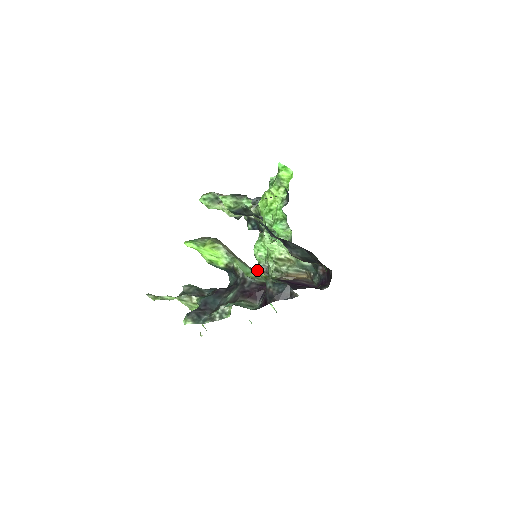
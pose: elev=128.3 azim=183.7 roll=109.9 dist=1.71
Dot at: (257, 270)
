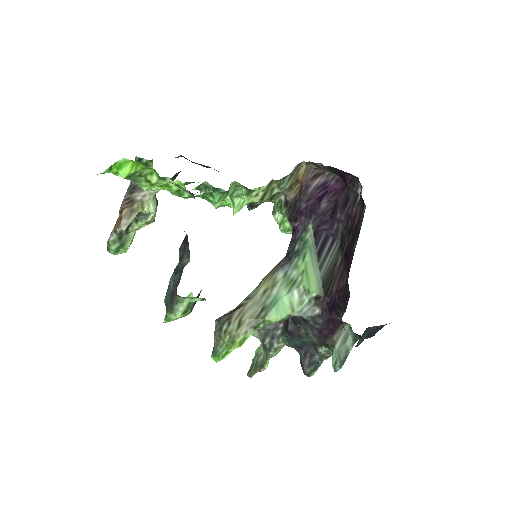
Dot at: (252, 209)
